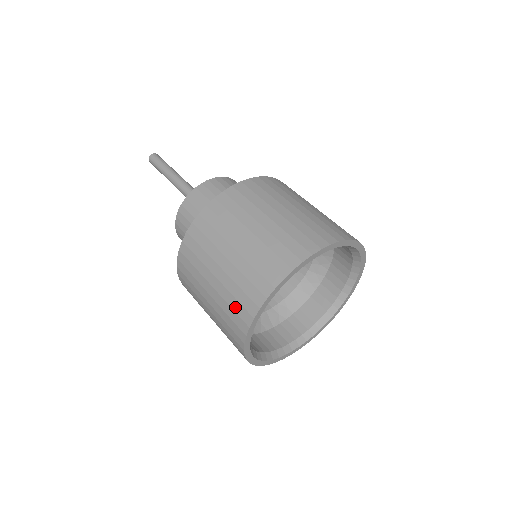
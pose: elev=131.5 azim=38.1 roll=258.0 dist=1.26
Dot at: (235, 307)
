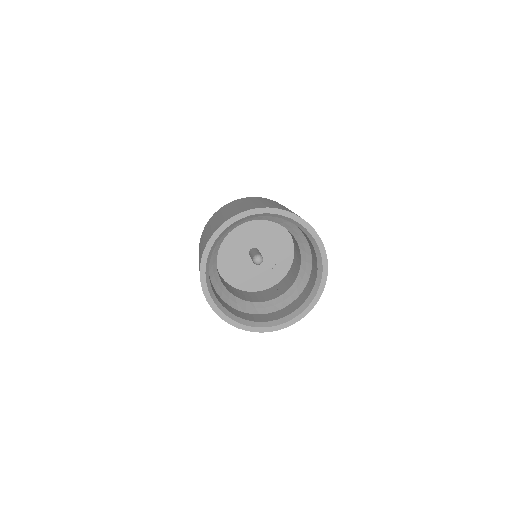
Dot at: occluded
